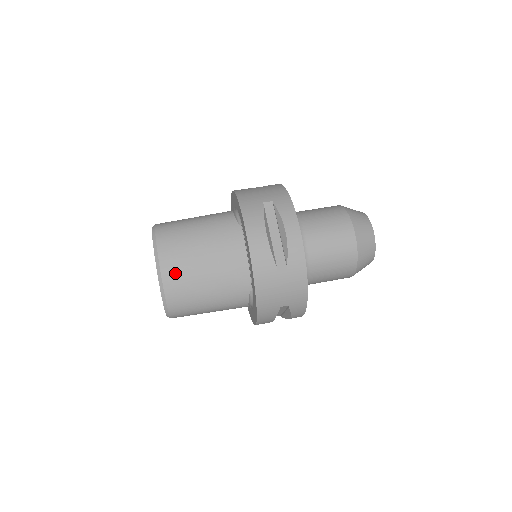
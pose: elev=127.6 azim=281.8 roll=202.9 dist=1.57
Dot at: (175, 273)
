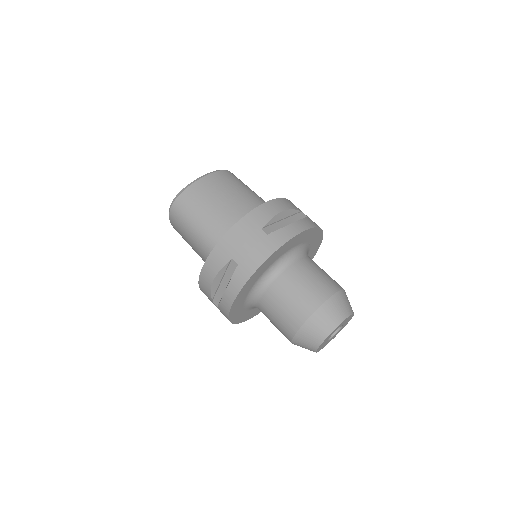
Dot at: (210, 184)
